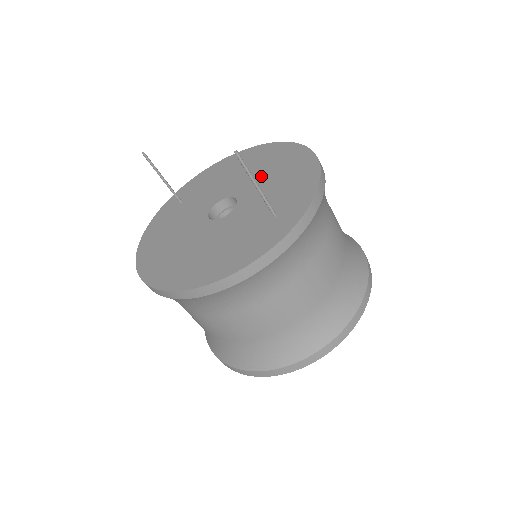
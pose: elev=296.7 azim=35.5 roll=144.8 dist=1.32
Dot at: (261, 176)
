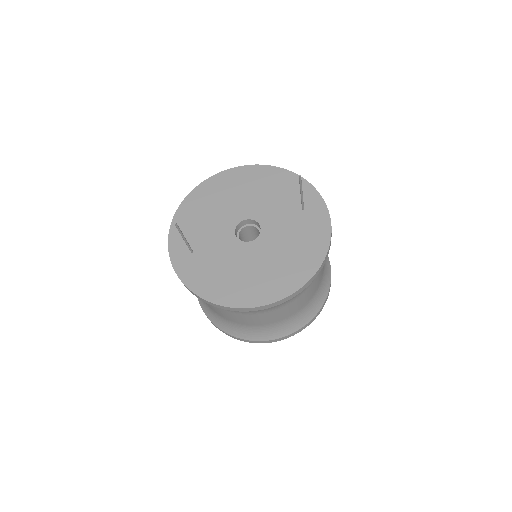
Dot at: (247, 197)
